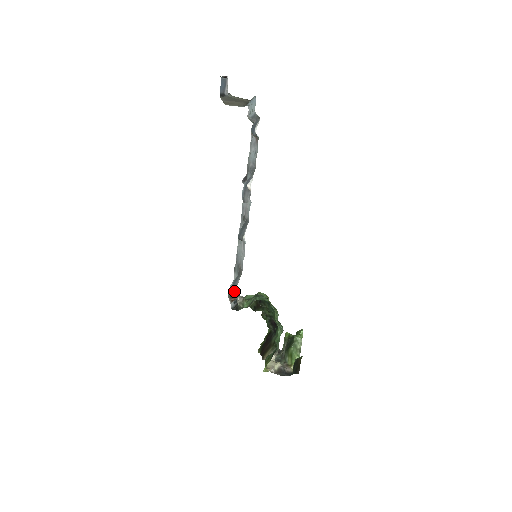
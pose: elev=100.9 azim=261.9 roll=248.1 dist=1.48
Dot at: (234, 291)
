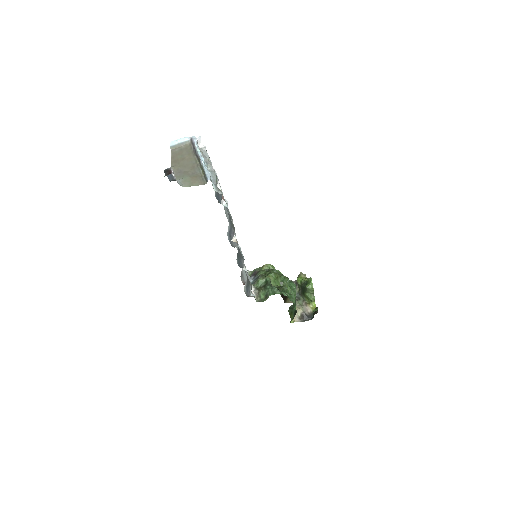
Dot at: (249, 294)
